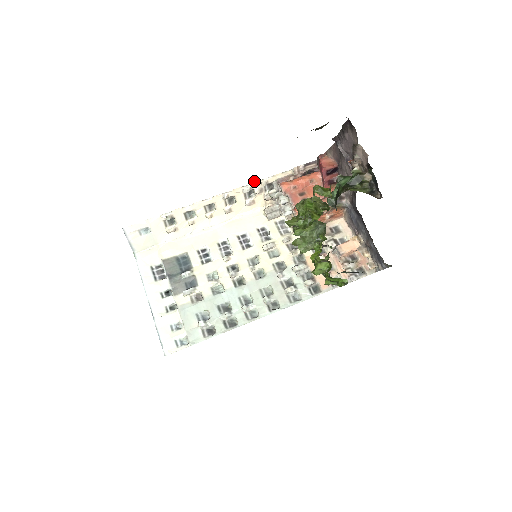
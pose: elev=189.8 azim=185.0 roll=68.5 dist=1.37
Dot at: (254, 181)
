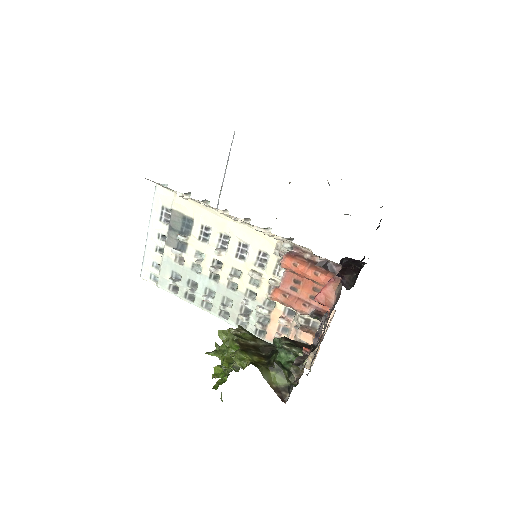
Dot at: occluded
